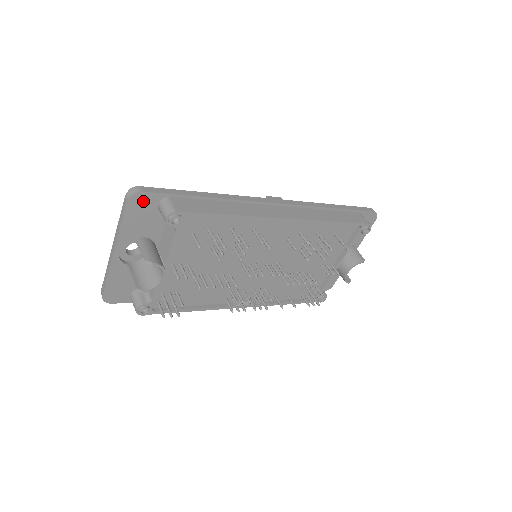
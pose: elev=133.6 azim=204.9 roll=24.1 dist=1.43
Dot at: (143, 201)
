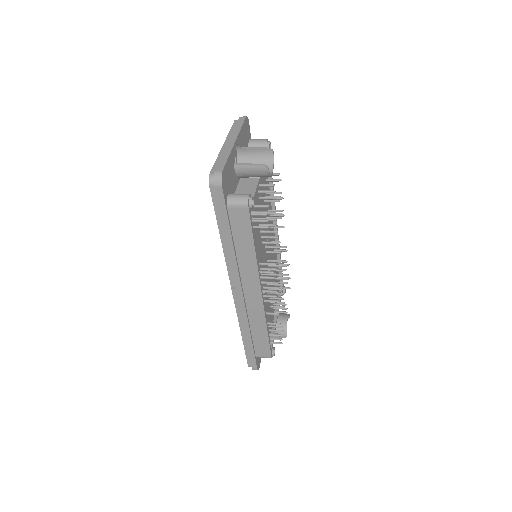
Dot at: (247, 128)
